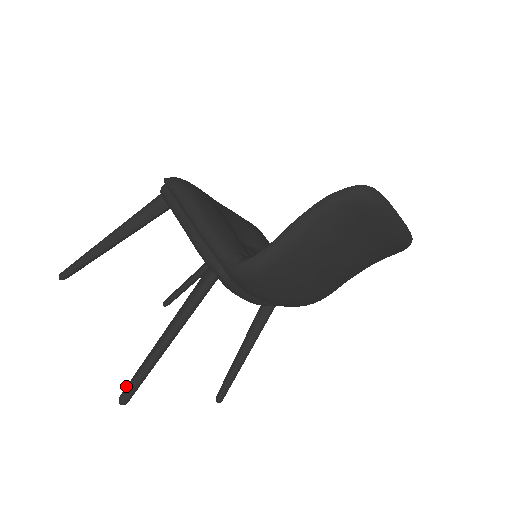
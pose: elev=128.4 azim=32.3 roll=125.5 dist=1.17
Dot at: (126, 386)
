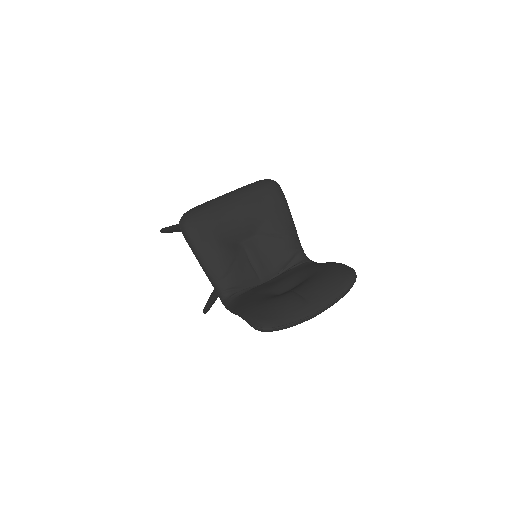
Dot at: occluded
